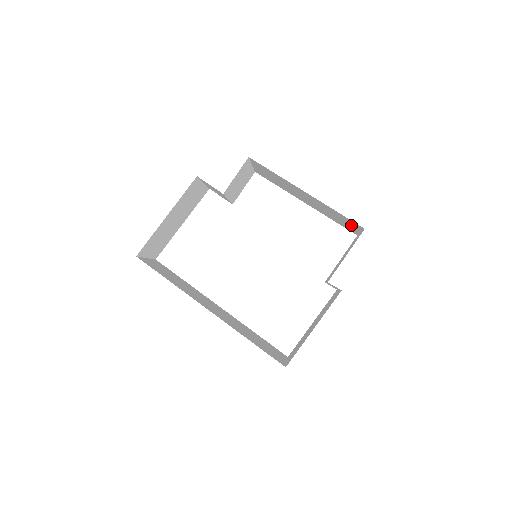
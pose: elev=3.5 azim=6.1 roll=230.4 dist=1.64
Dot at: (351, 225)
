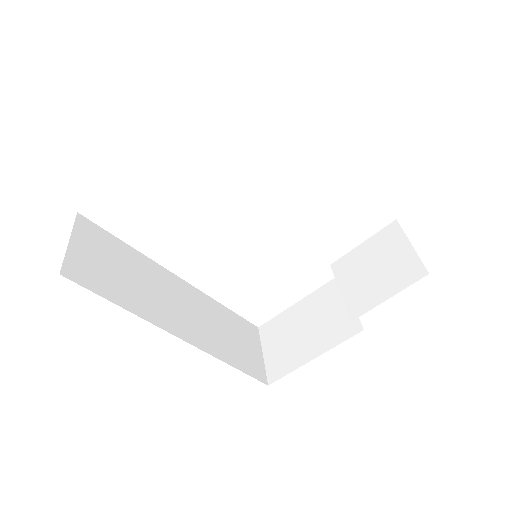
Dot at: occluded
